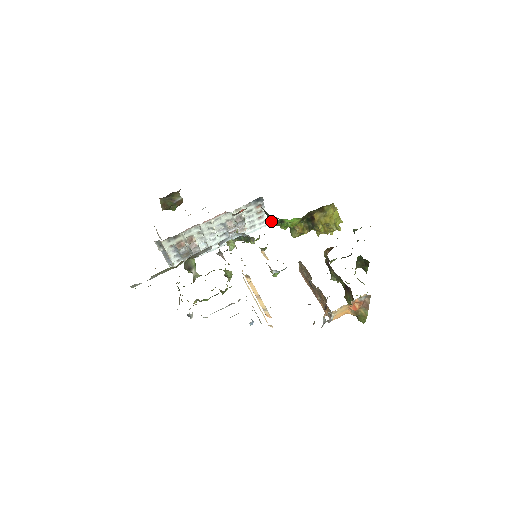
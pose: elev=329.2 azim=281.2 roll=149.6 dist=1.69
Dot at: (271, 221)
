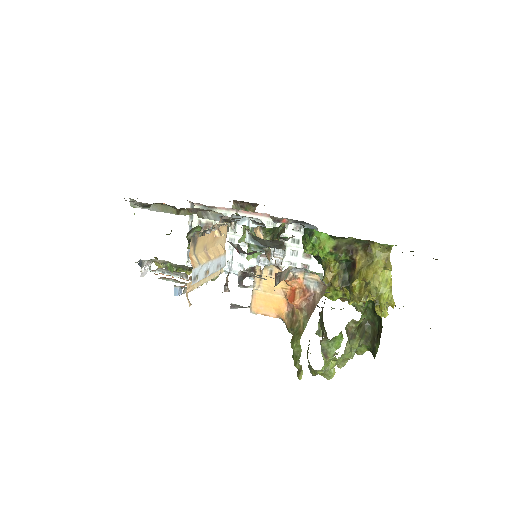
Dot at: (302, 236)
